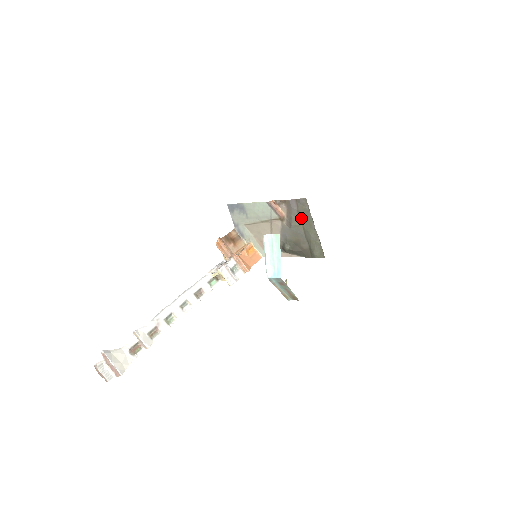
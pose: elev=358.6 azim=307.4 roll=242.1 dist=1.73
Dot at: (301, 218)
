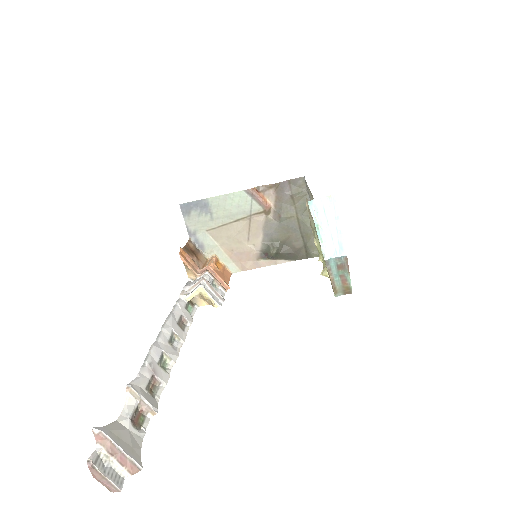
Dot at: (295, 206)
